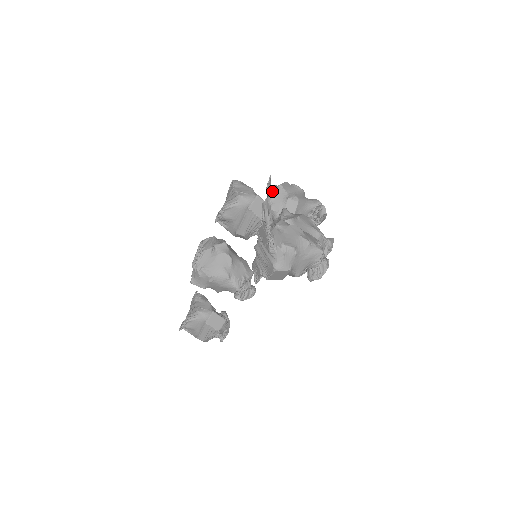
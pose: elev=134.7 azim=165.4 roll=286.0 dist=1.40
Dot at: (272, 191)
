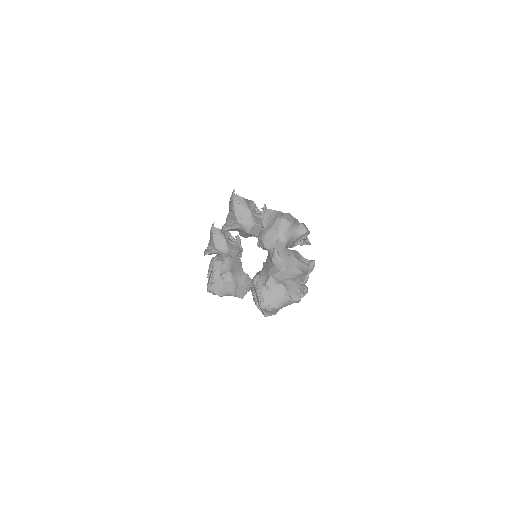
Dot at: (265, 230)
